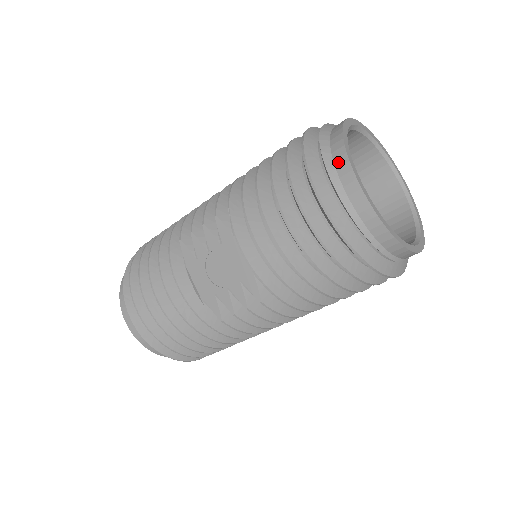
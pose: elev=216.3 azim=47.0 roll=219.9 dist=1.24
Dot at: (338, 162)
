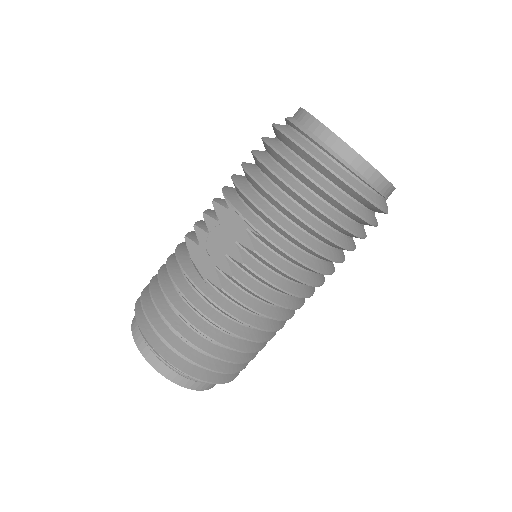
Dot at: (298, 116)
